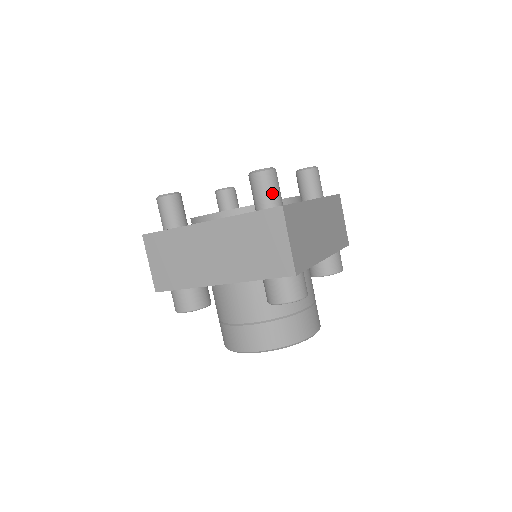
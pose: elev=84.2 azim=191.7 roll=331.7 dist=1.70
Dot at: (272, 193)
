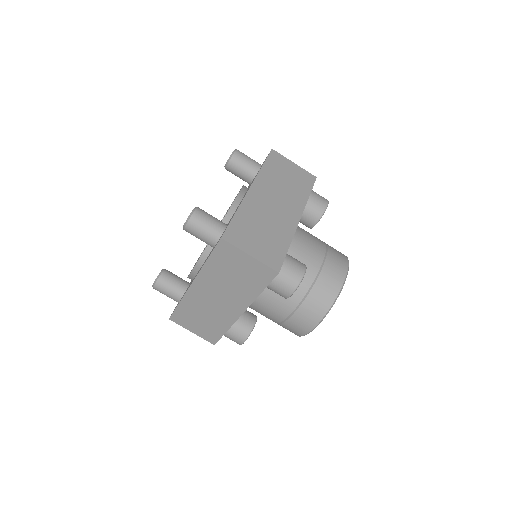
Dot at: (209, 229)
